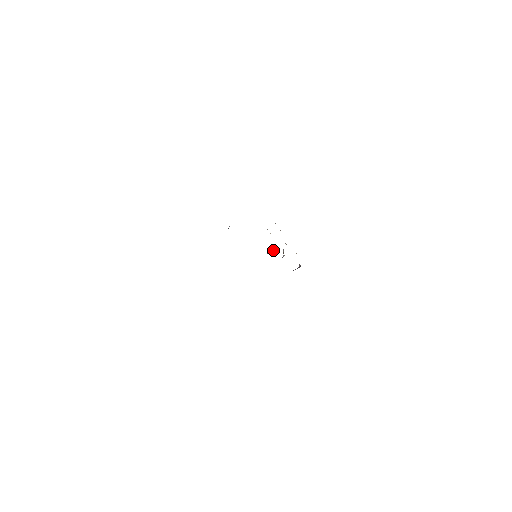
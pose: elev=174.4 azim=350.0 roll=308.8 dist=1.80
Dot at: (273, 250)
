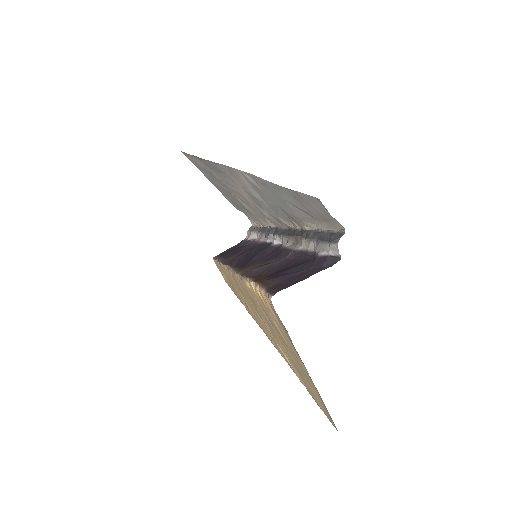
Dot at: (275, 242)
